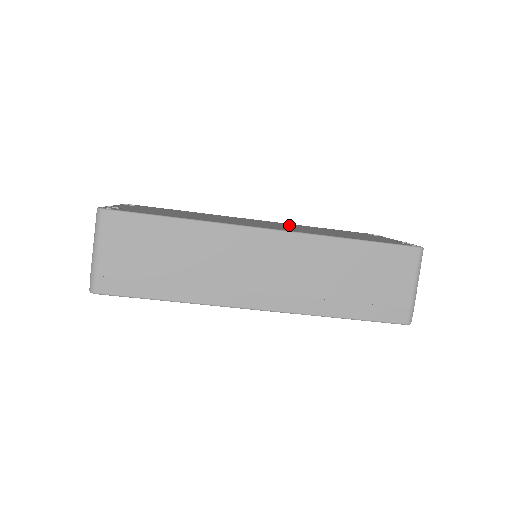
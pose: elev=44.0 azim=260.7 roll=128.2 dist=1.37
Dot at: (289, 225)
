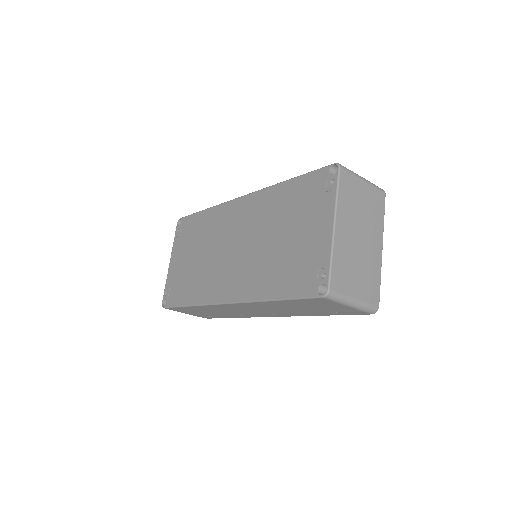
Dot at: (256, 219)
